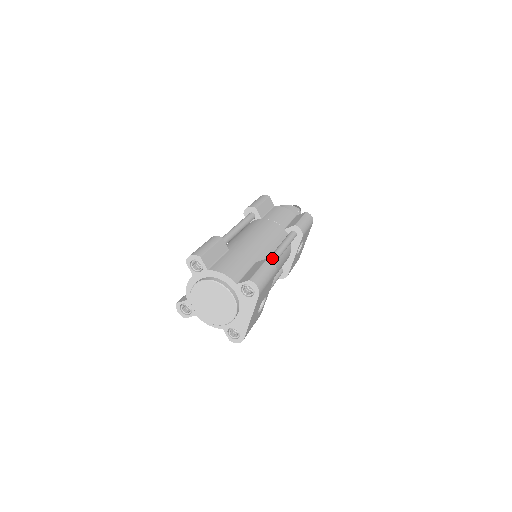
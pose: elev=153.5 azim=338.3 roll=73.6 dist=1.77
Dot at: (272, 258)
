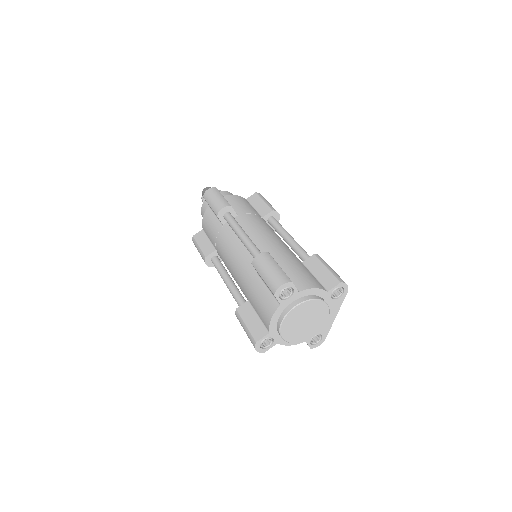
Dot at: (305, 252)
